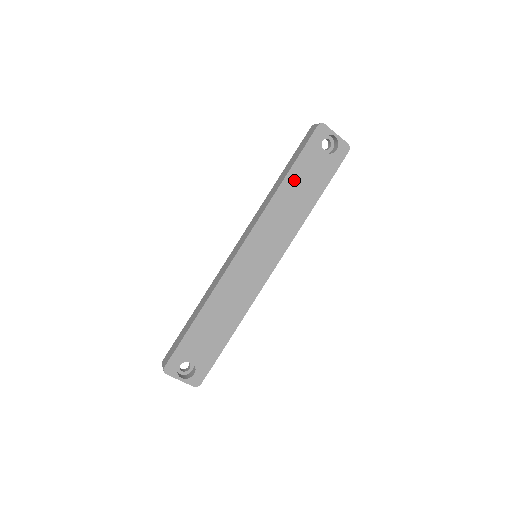
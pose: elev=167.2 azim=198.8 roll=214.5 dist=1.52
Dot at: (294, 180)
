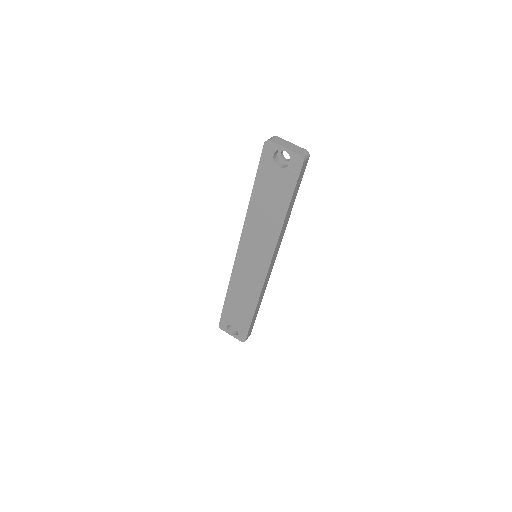
Dot at: (260, 196)
